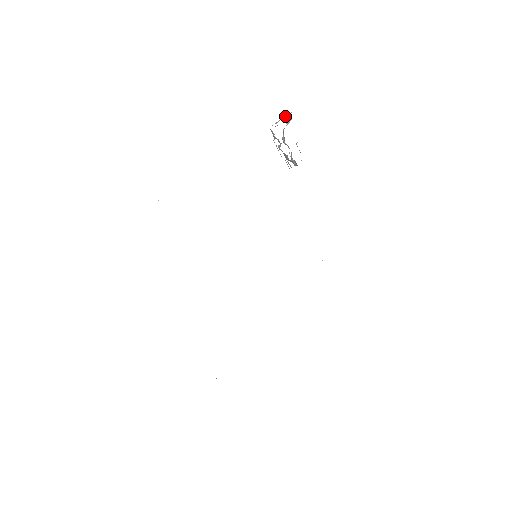
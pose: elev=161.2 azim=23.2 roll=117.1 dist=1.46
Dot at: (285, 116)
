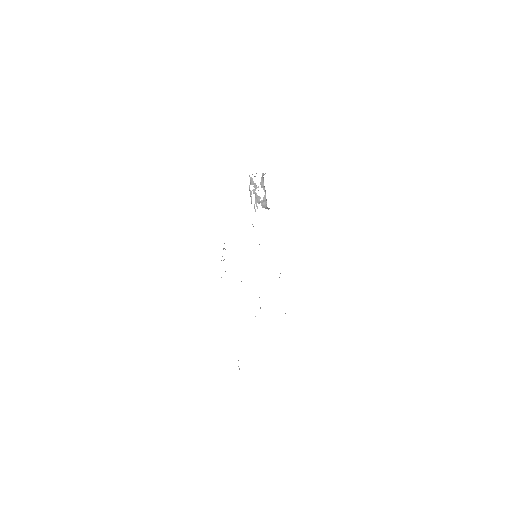
Dot at: (256, 173)
